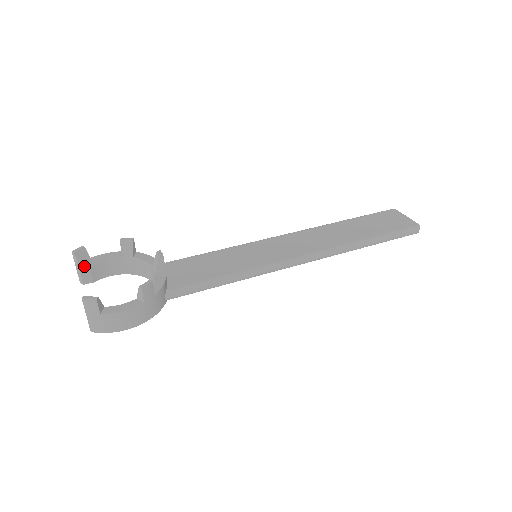
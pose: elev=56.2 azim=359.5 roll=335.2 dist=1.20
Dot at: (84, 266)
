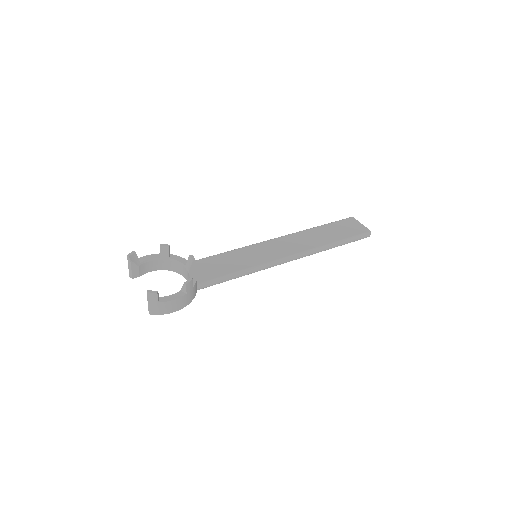
Dot at: (135, 266)
